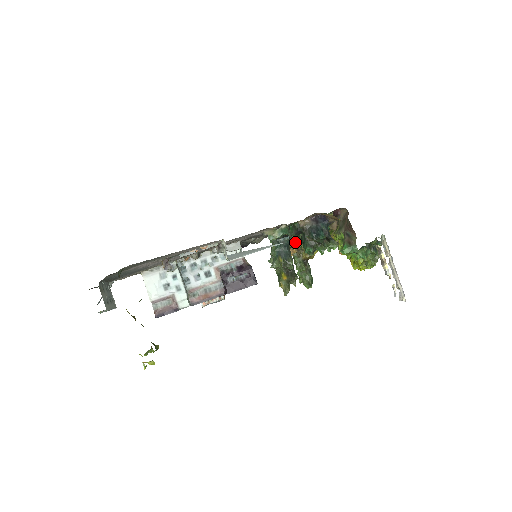
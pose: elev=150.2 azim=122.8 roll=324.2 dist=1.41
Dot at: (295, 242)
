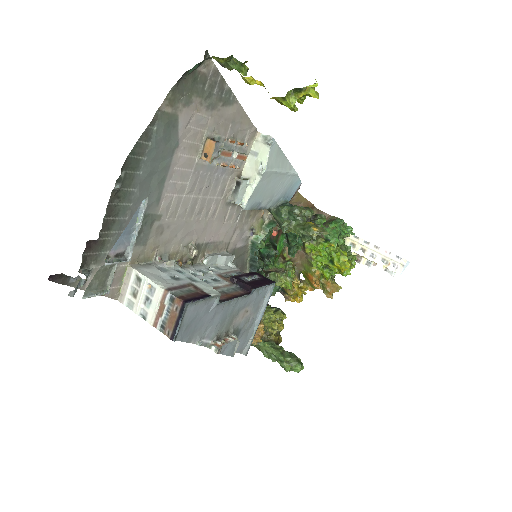
Dot at: occluded
